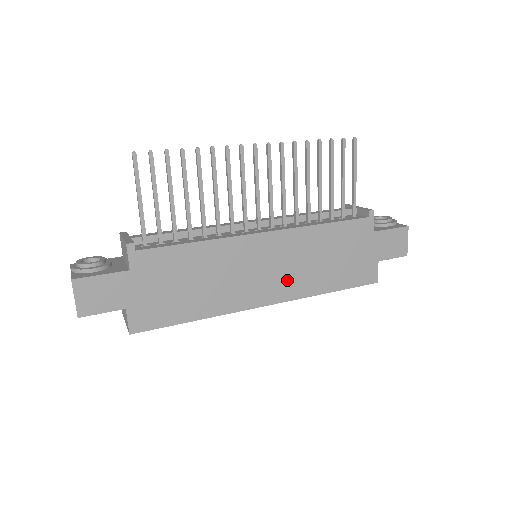
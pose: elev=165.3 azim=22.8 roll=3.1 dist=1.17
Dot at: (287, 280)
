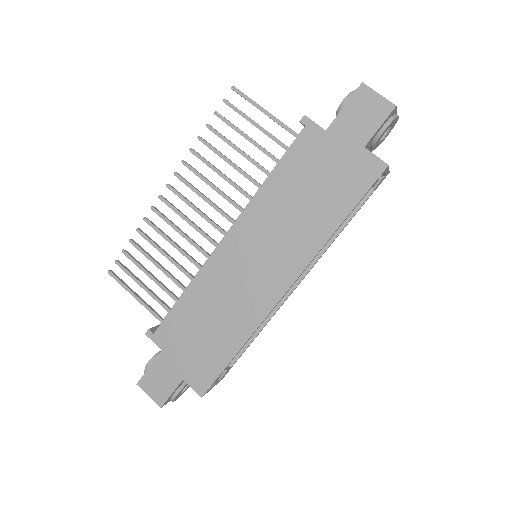
Dot at: (283, 254)
